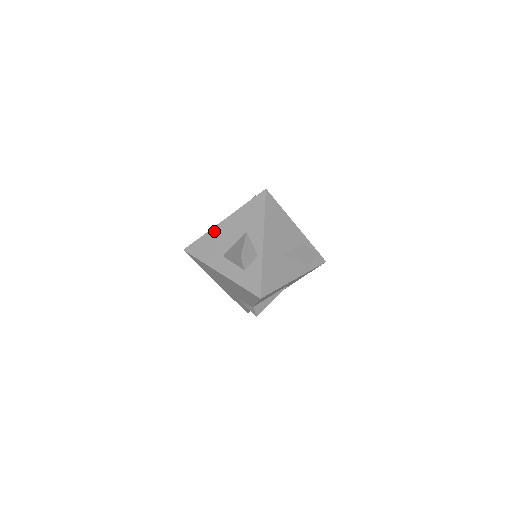
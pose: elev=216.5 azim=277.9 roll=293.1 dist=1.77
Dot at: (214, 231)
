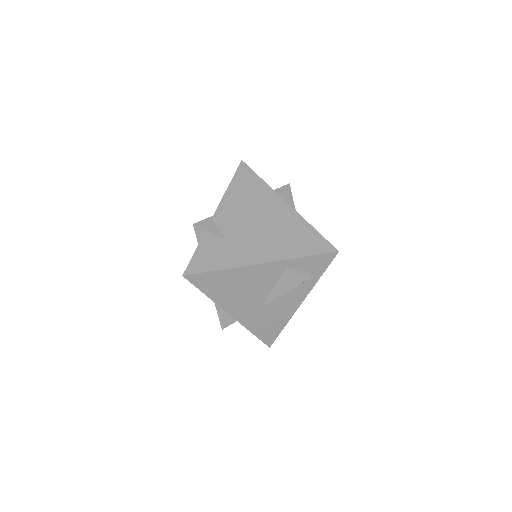
Dot at: occluded
